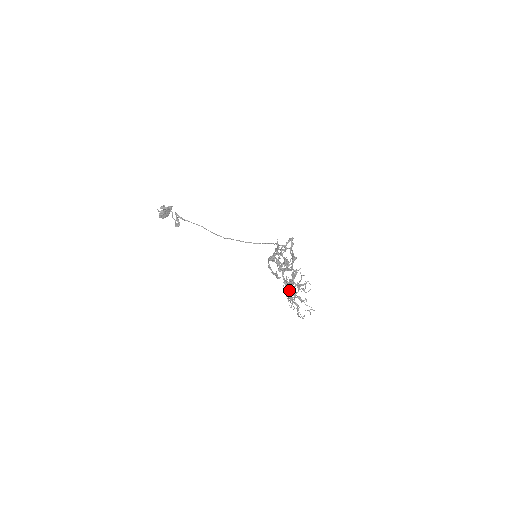
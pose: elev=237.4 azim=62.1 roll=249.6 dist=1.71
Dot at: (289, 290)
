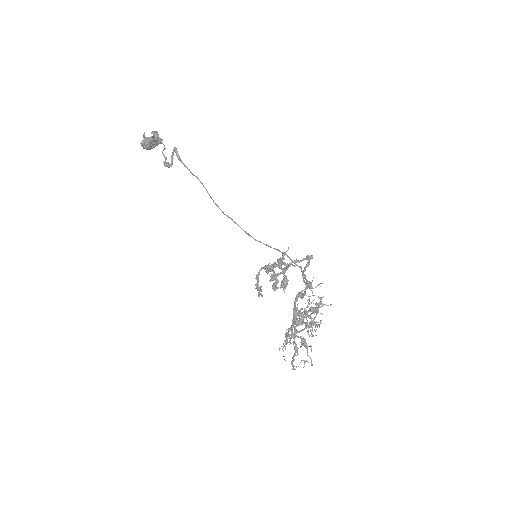
Dot at: (297, 324)
